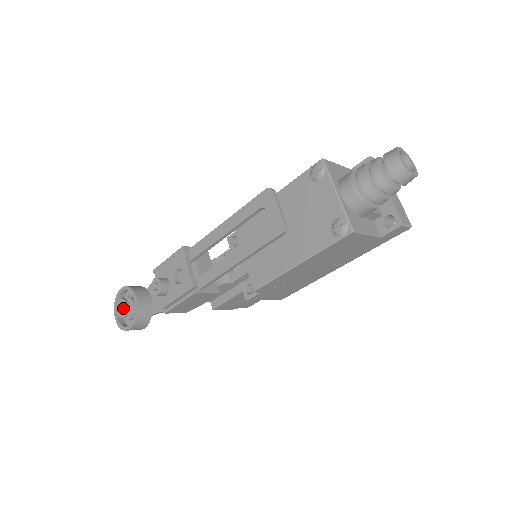
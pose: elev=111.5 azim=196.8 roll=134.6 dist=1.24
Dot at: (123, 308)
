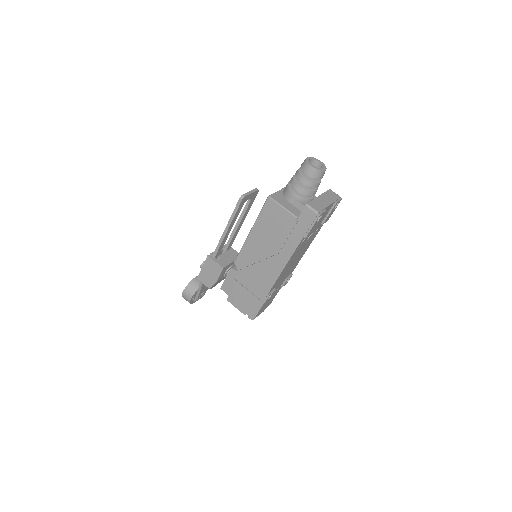
Dot at: occluded
